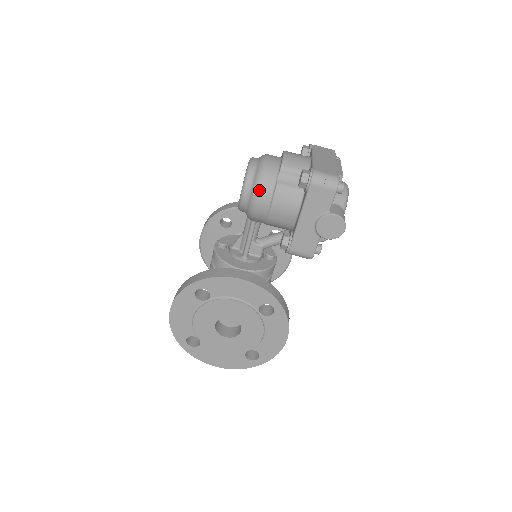
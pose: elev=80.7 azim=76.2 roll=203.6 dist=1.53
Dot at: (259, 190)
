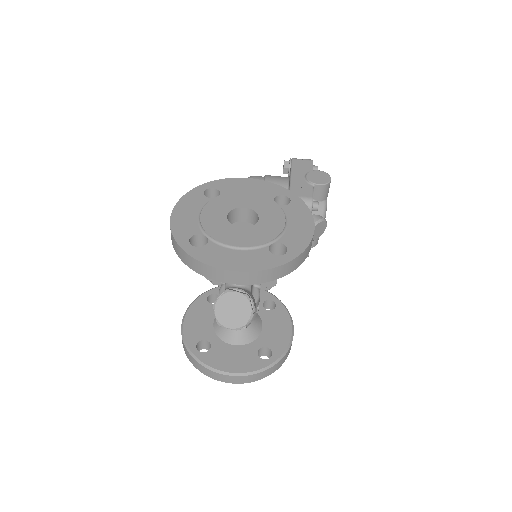
Dot at: (252, 177)
